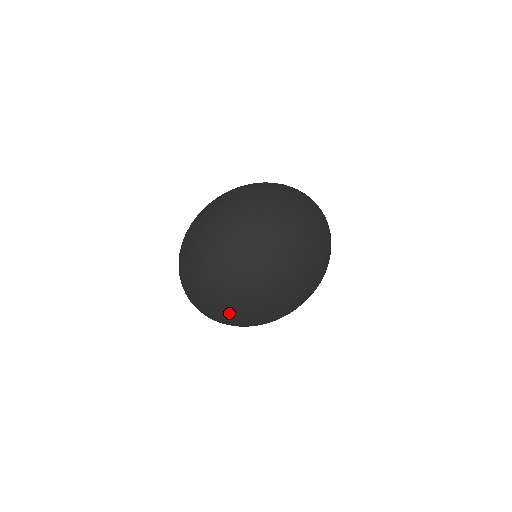
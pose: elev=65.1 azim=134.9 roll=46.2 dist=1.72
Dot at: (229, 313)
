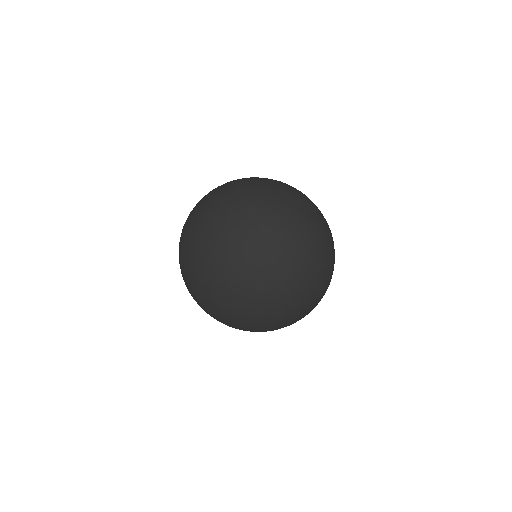
Dot at: (194, 291)
